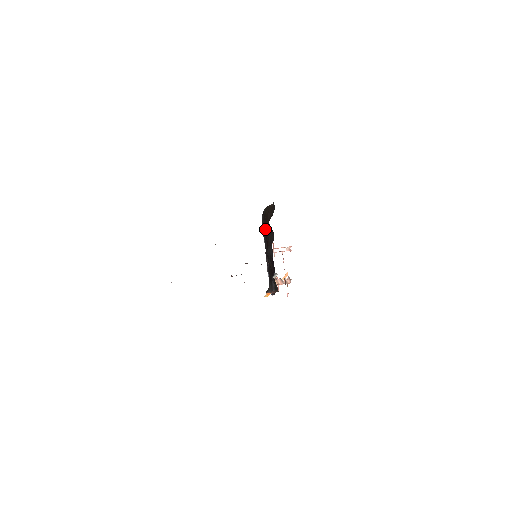
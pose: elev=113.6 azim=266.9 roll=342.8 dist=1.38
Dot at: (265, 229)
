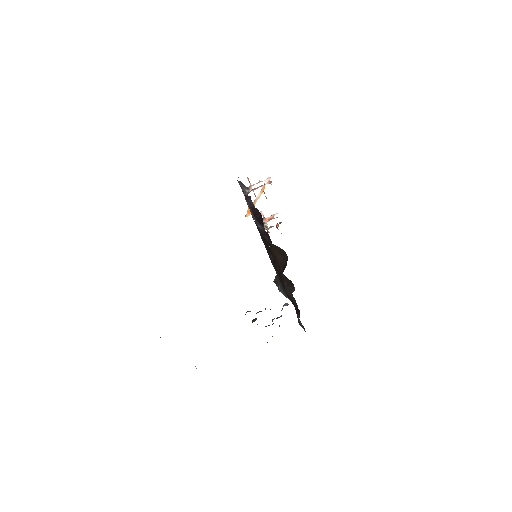
Dot at: (275, 266)
